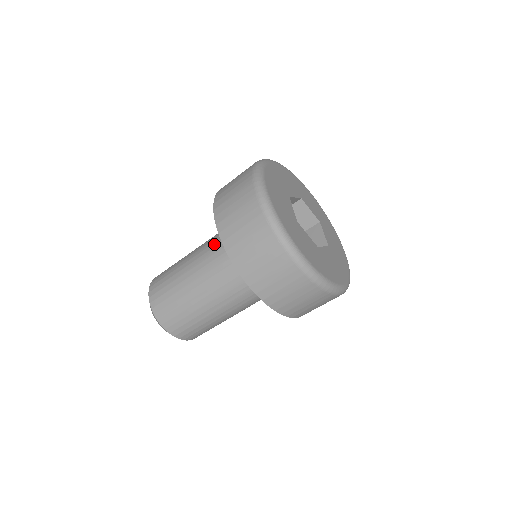
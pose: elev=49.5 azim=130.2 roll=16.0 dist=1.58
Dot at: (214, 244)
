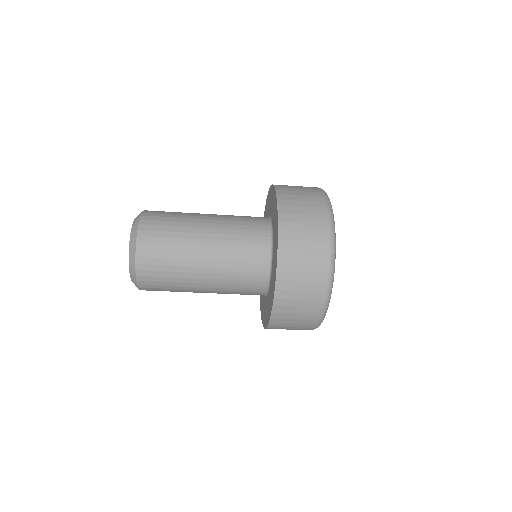
Dot at: (239, 265)
